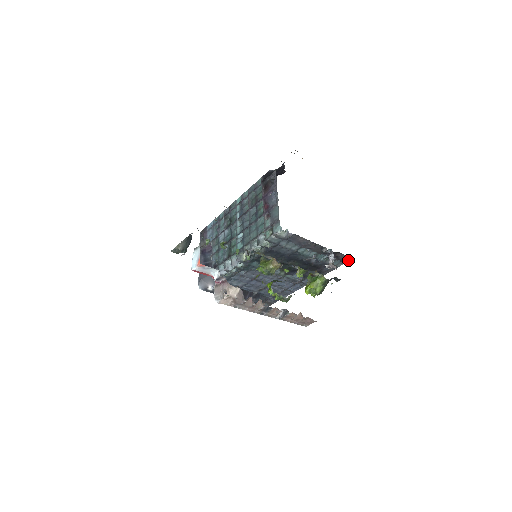
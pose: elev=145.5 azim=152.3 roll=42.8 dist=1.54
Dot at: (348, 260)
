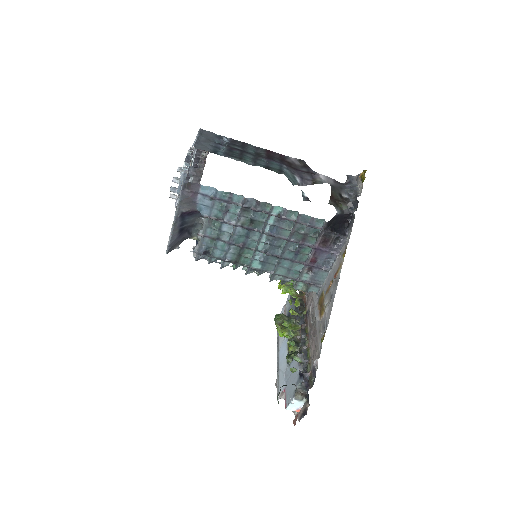
Dot at: occluded
